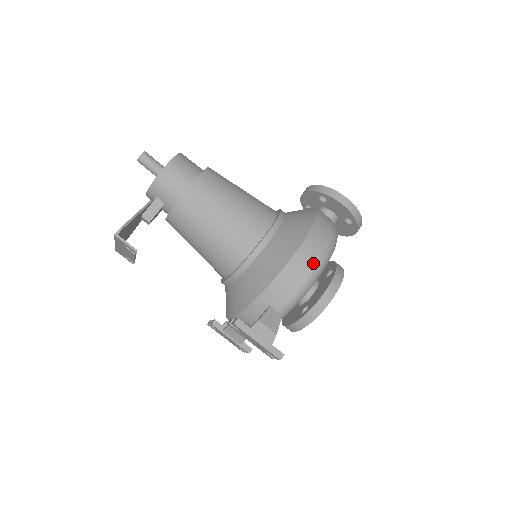
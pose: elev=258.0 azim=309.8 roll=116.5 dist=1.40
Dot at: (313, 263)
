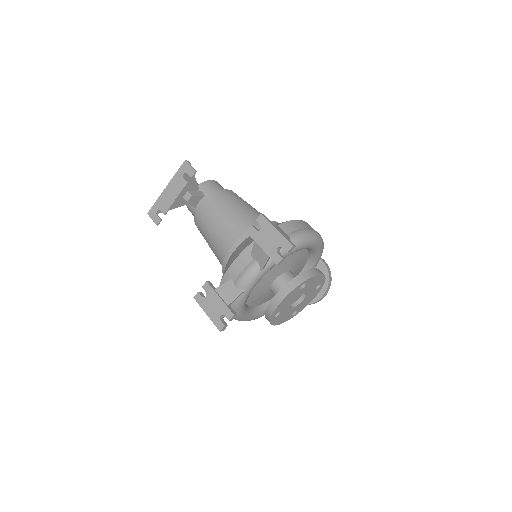
Dot at: (314, 230)
